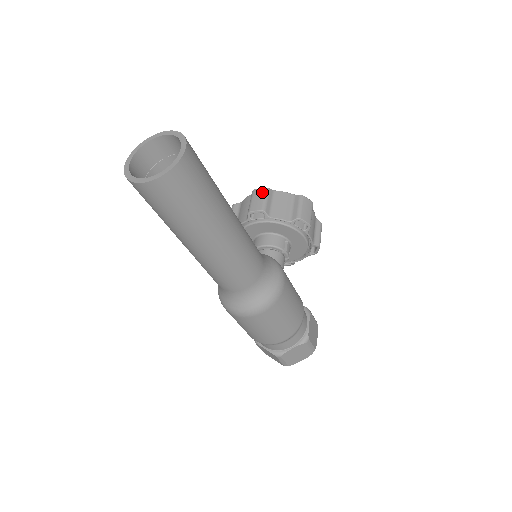
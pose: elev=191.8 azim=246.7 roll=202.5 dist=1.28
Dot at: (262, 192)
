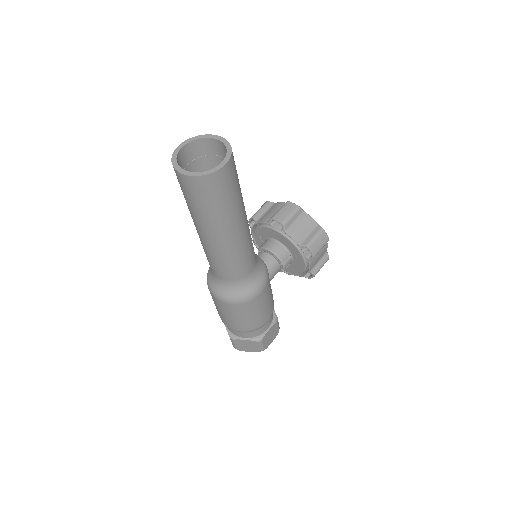
Dot at: (293, 207)
